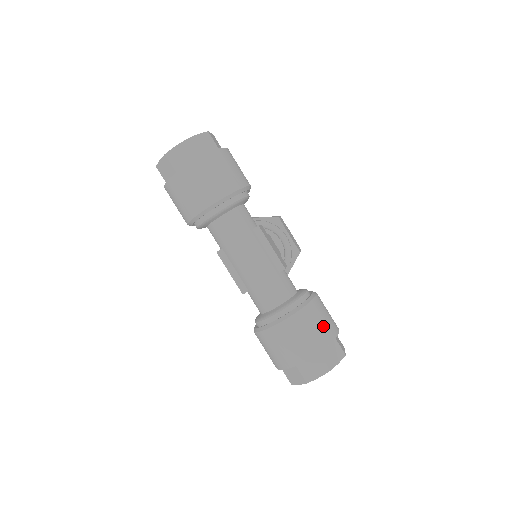
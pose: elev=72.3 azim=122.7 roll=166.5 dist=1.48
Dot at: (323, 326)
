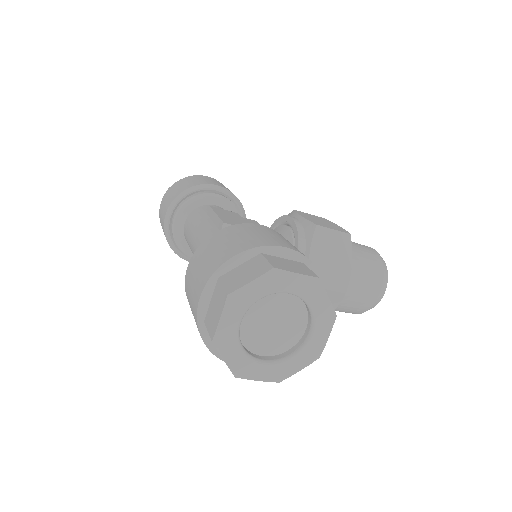
Dot at: (231, 243)
